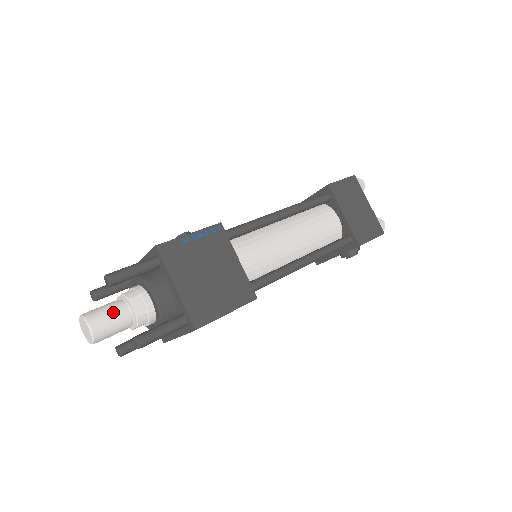
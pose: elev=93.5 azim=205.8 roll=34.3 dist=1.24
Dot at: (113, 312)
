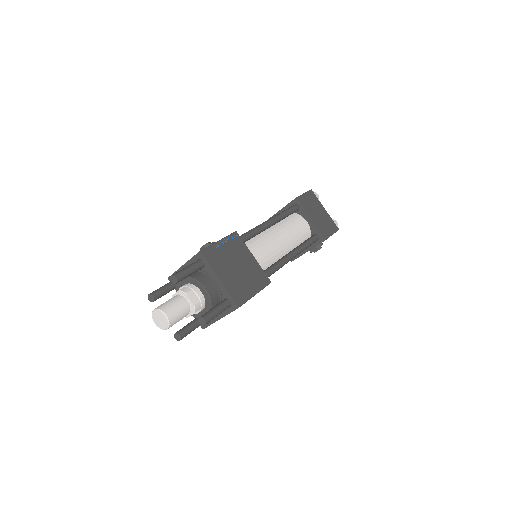
Dot at: (178, 303)
